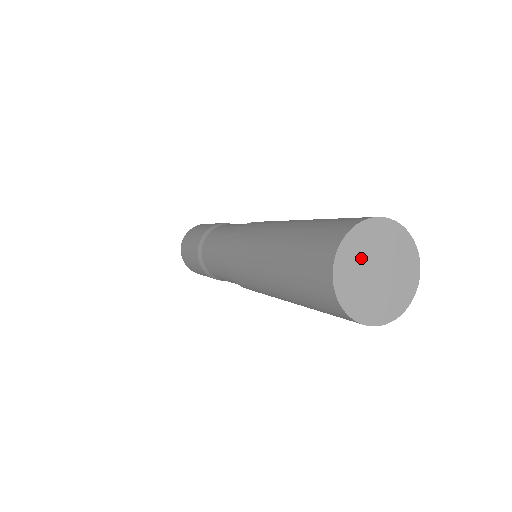
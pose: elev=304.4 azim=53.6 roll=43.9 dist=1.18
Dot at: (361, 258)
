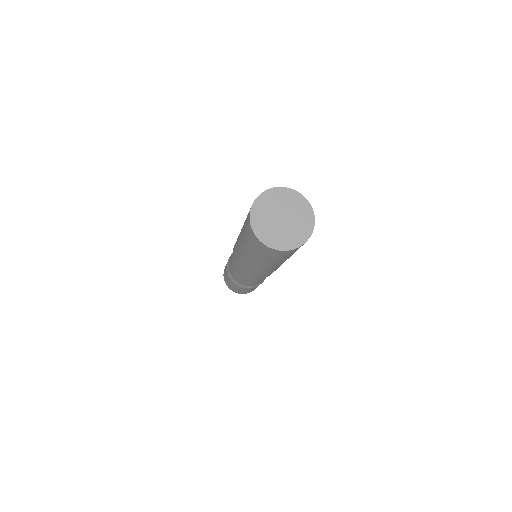
Dot at: (273, 206)
